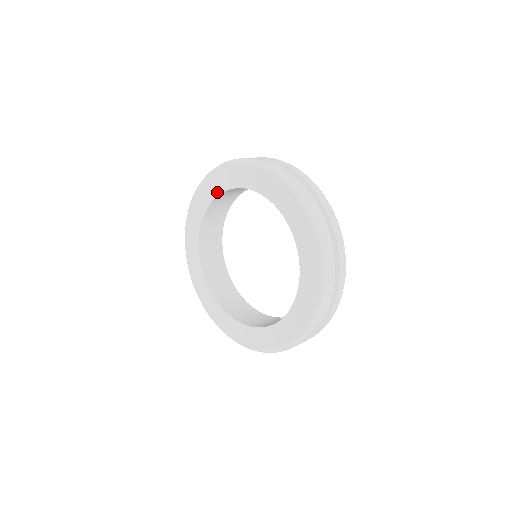
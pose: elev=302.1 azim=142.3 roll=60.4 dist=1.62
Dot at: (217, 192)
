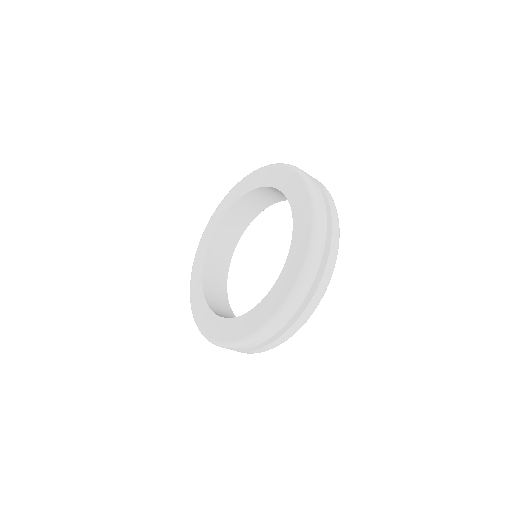
Dot at: (277, 185)
